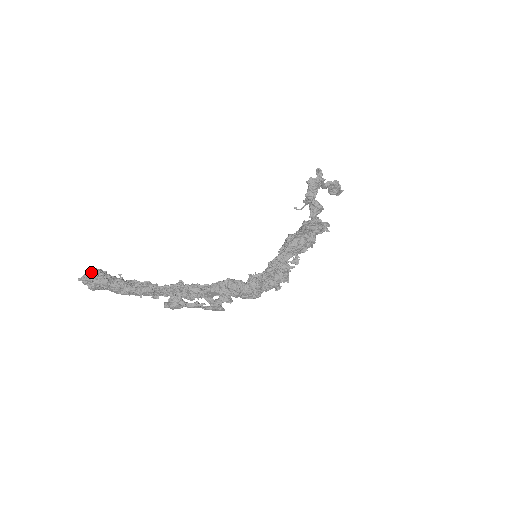
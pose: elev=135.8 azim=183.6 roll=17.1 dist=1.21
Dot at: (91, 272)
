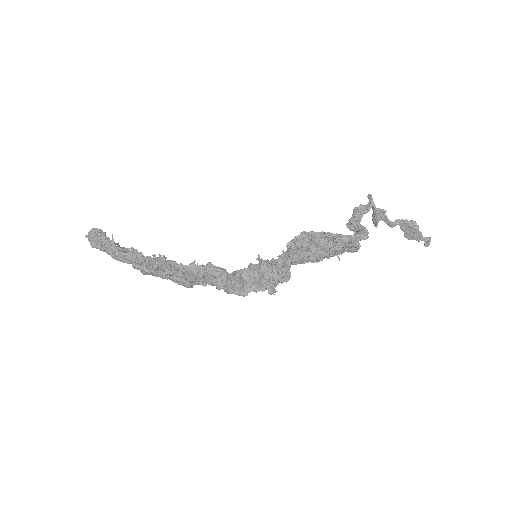
Dot at: (93, 229)
